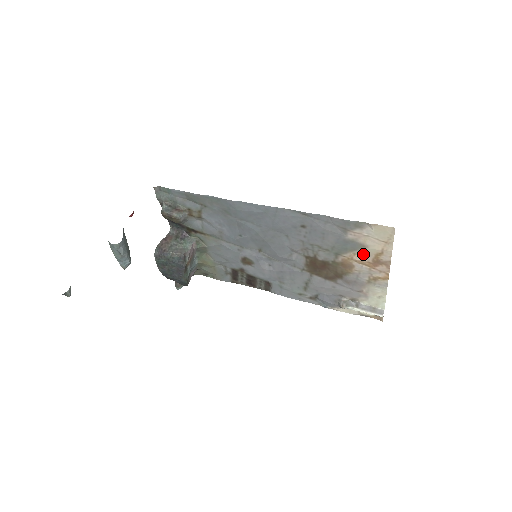
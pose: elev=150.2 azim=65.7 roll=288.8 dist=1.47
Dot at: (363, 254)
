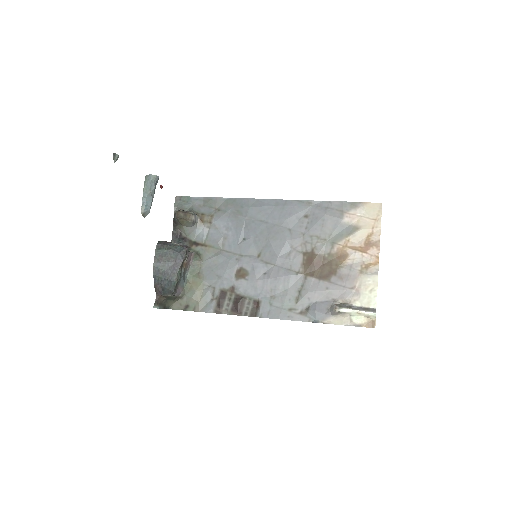
Dot at: (356, 238)
